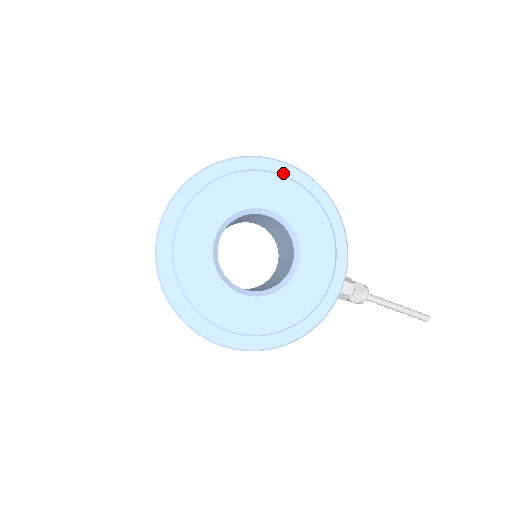
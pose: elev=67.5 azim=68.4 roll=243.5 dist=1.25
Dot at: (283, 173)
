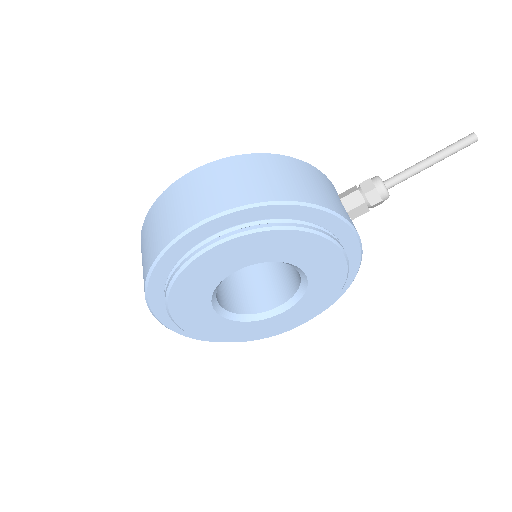
Dot at: (203, 236)
